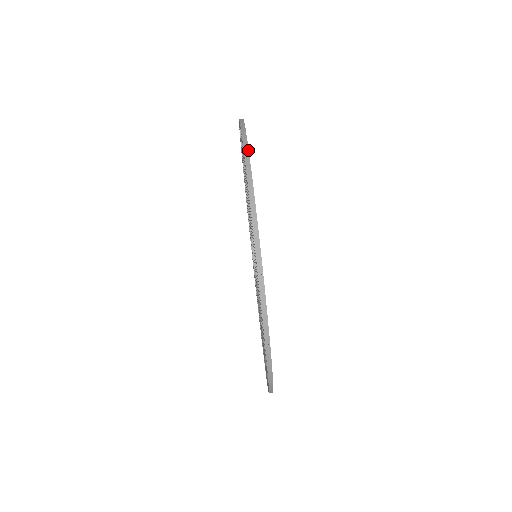
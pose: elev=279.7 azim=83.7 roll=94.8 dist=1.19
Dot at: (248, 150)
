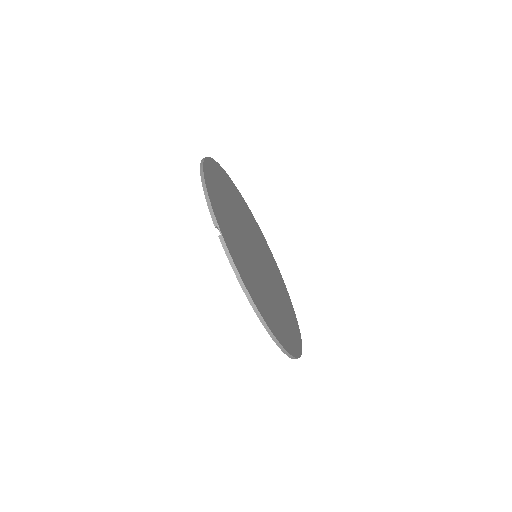
Dot at: (274, 337)
